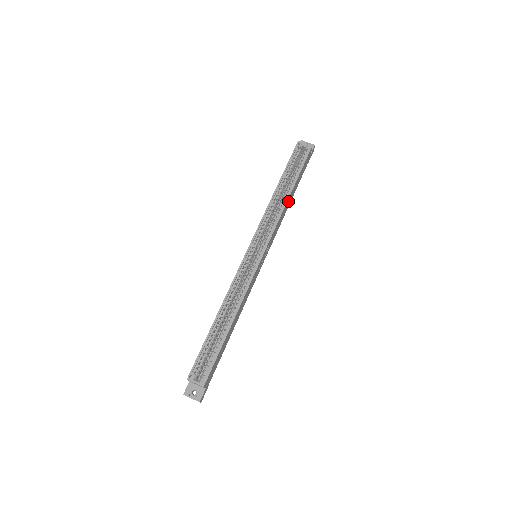
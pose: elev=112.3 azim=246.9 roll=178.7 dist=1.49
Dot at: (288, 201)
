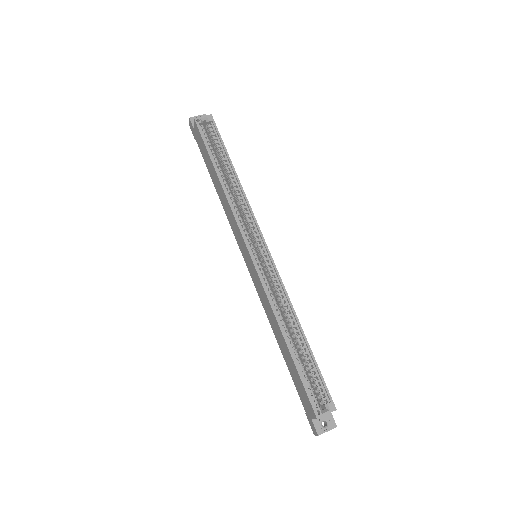
Dot at: occluded
